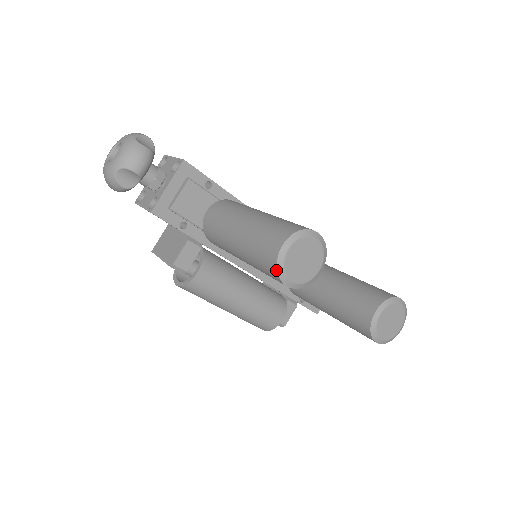
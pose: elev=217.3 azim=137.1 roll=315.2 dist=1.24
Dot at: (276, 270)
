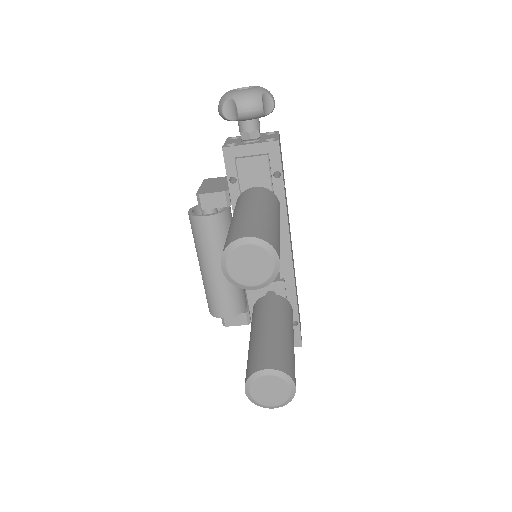
Dot at: (225, 248)
